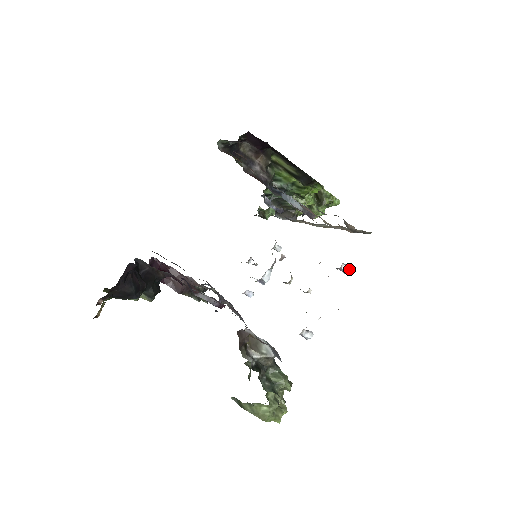
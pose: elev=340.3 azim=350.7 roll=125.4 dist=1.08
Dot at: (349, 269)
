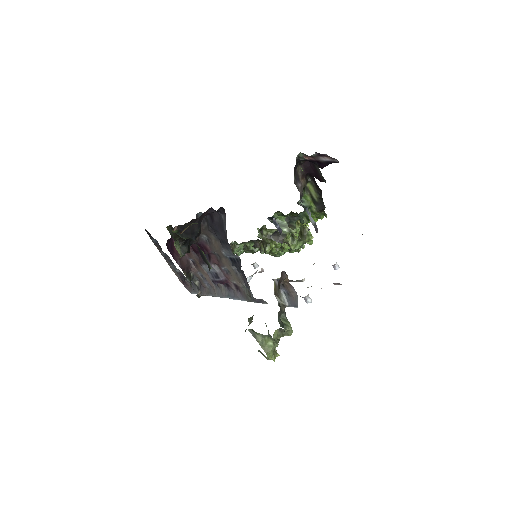
Dot at: (339, 267)
